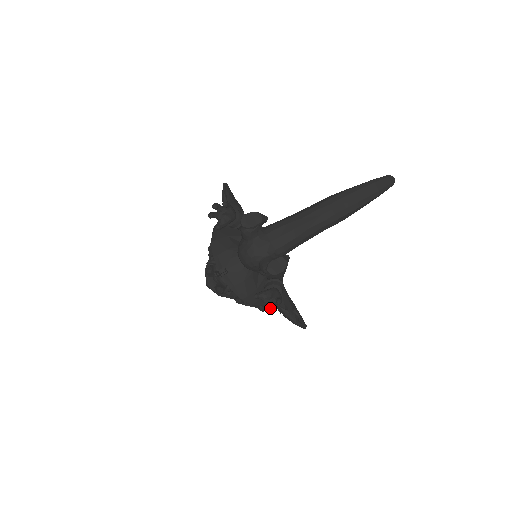
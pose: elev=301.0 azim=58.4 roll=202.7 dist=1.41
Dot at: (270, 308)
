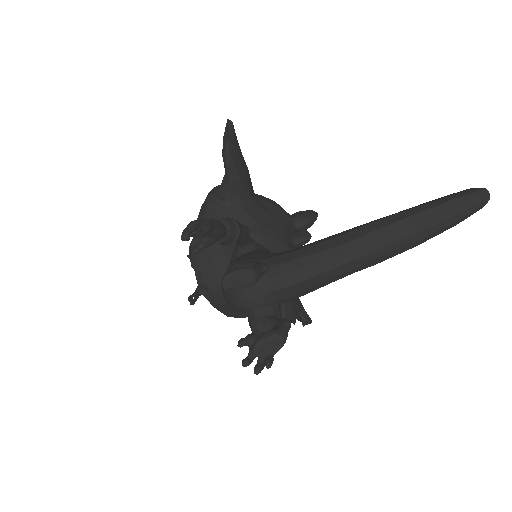
Dot at: (255, 370)
